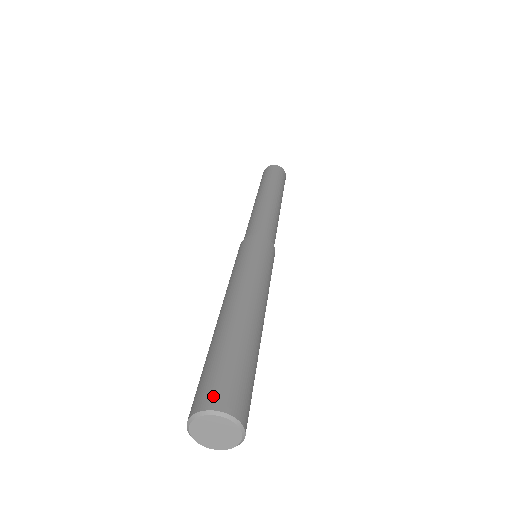
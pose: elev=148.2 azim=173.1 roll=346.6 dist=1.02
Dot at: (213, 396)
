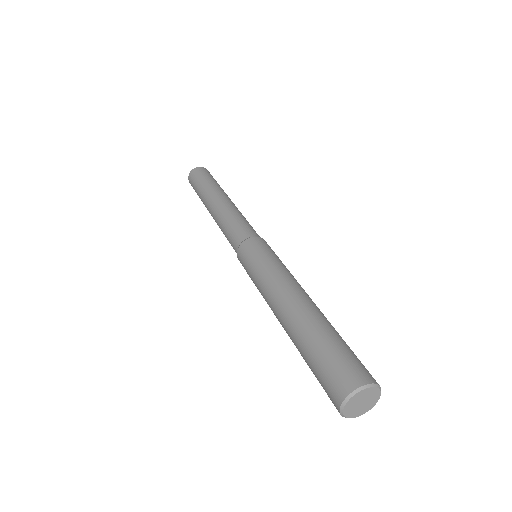
Dot at: (355, 375)
